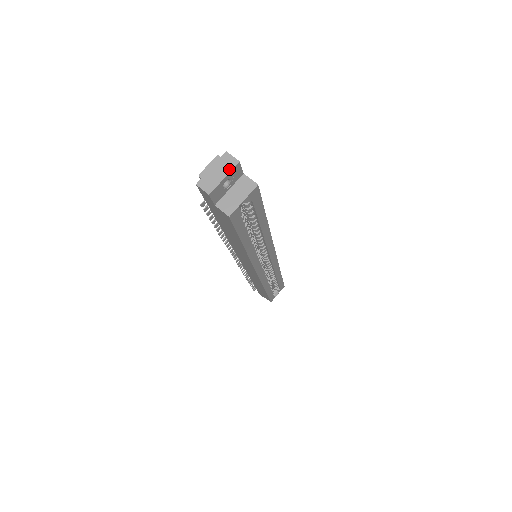
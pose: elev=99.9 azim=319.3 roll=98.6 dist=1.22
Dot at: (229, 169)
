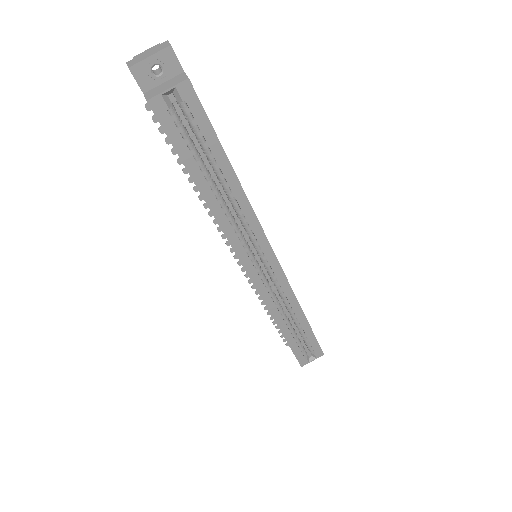
Dot at: (158, 50)
